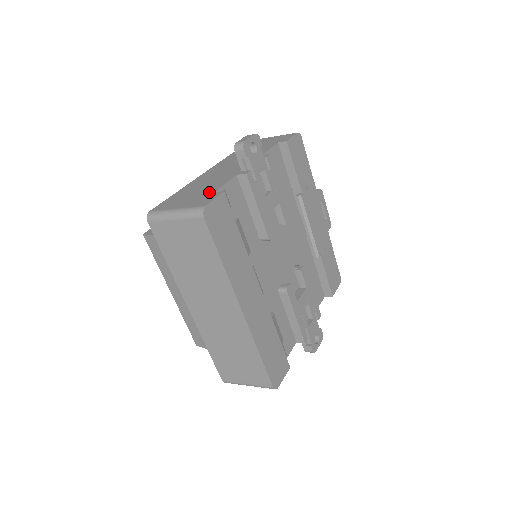
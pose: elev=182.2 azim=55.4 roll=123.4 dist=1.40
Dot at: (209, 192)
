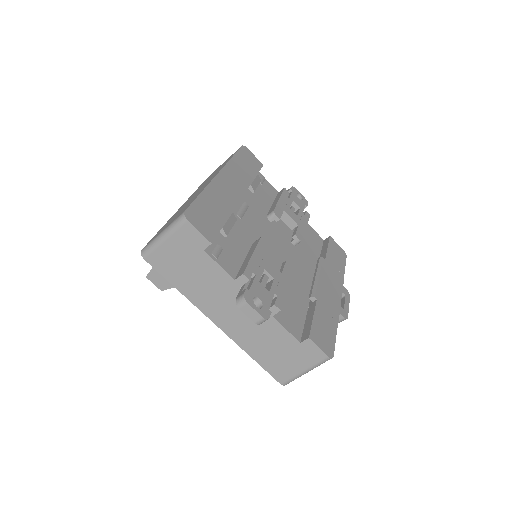
Dot at: occluded
